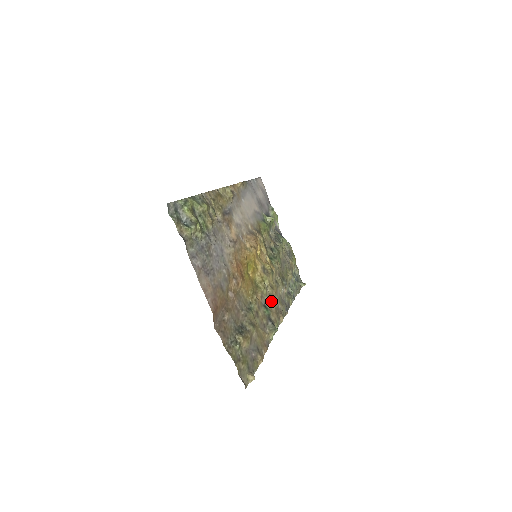
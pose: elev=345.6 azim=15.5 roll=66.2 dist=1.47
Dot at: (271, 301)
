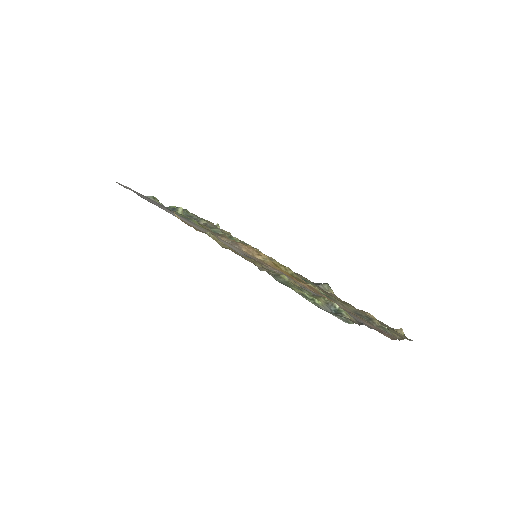
Dot at: occluded
